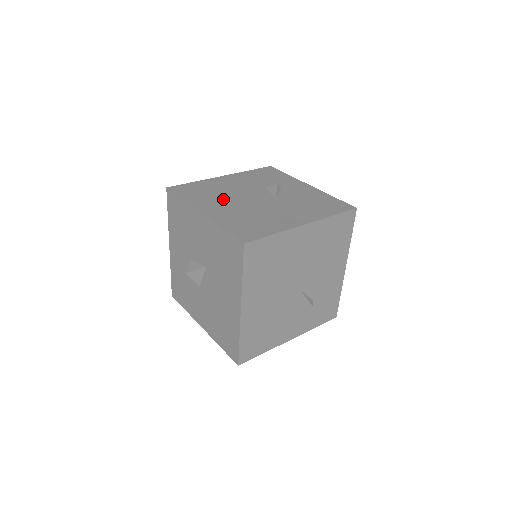
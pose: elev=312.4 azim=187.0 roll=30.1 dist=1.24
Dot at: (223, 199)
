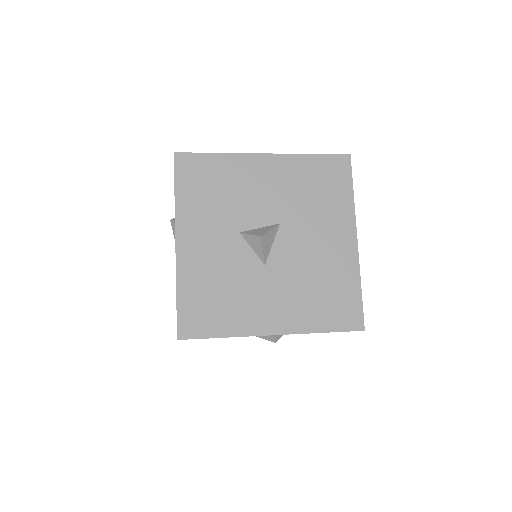
Dot at: occluded
